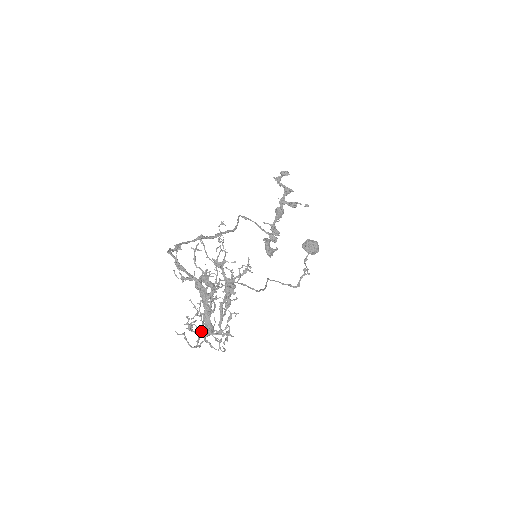
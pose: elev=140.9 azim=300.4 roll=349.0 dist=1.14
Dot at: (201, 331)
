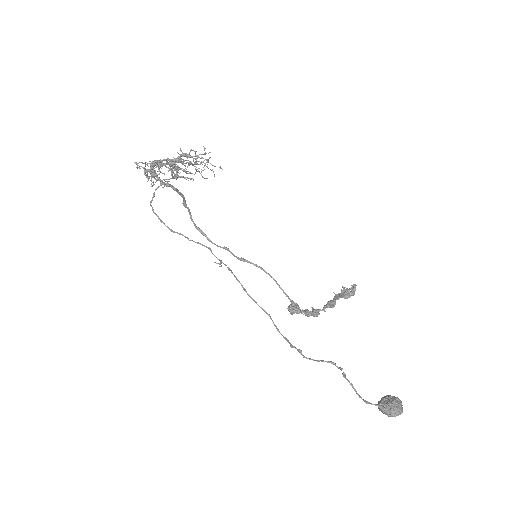
Dot at: (153, 197)
